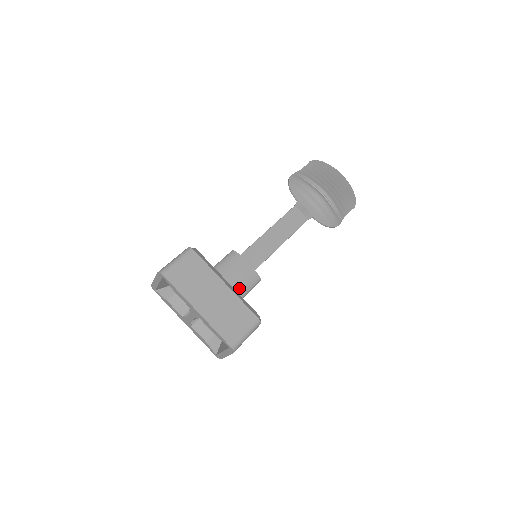
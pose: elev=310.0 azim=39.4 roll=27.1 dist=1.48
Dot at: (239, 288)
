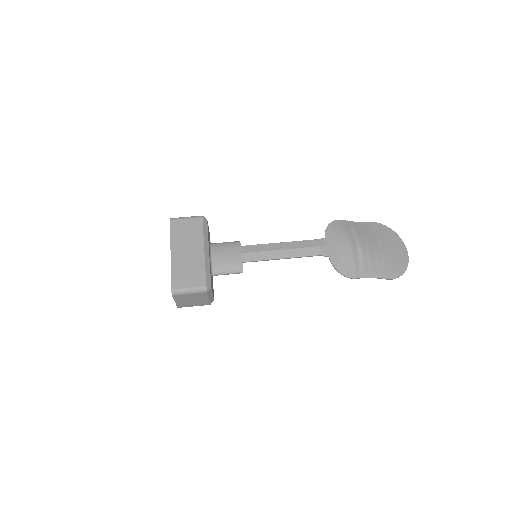
Dot at: (220, 265)
